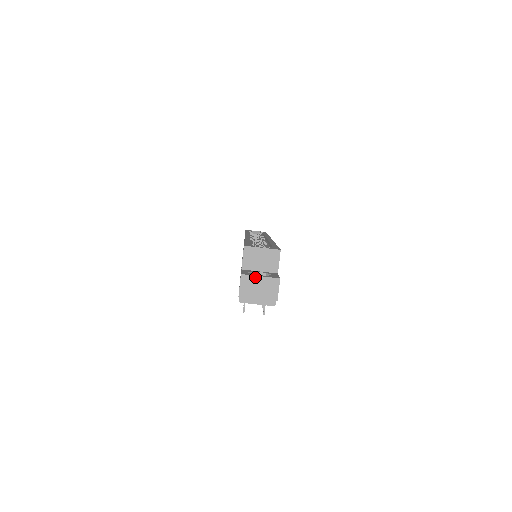
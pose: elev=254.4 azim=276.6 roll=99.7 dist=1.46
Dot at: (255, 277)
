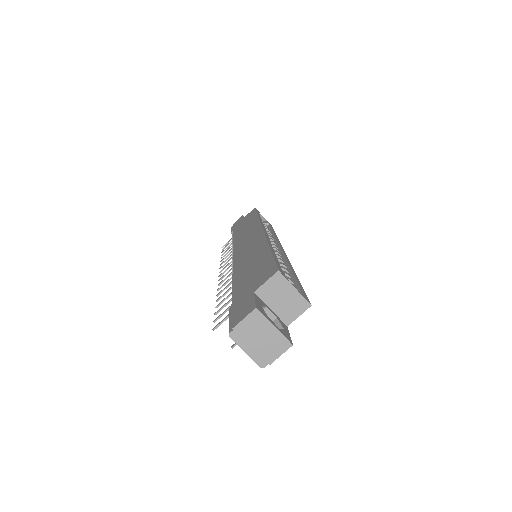
Dot at: (268, 323)
